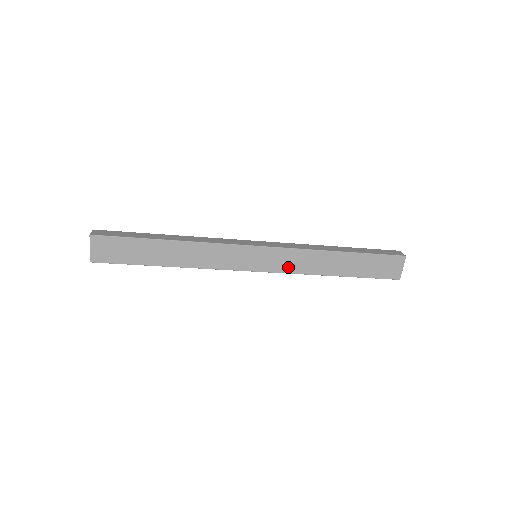
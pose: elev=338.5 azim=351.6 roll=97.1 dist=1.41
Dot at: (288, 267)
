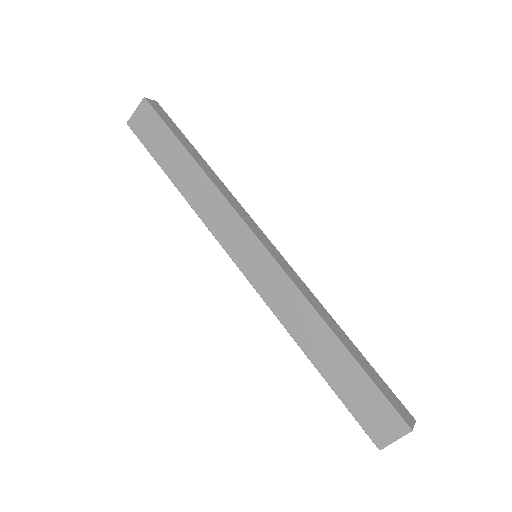
Dot at: (272, 297)
